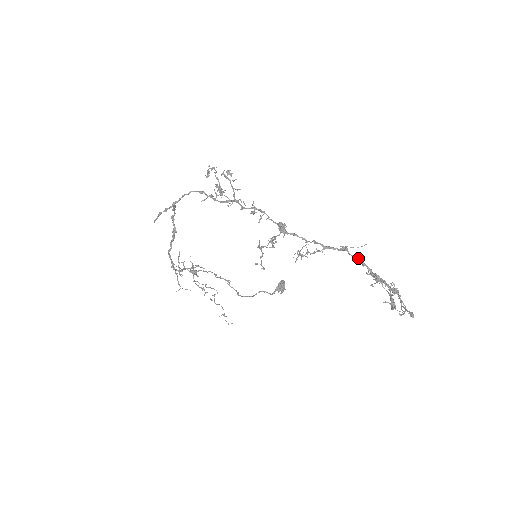
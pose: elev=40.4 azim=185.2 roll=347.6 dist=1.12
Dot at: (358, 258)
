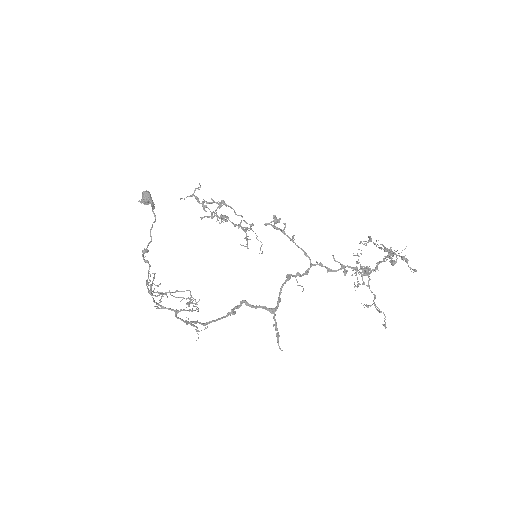
Dot at: occluded
